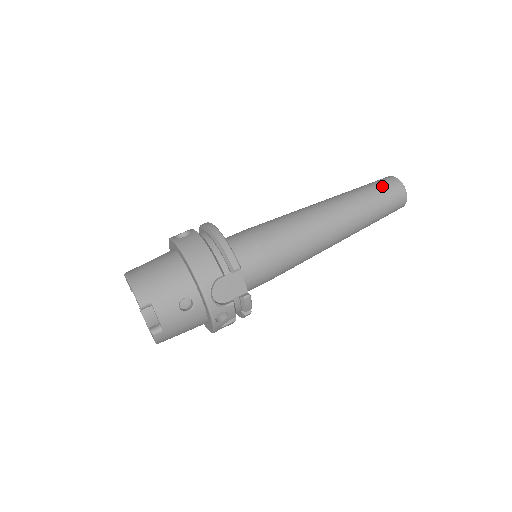
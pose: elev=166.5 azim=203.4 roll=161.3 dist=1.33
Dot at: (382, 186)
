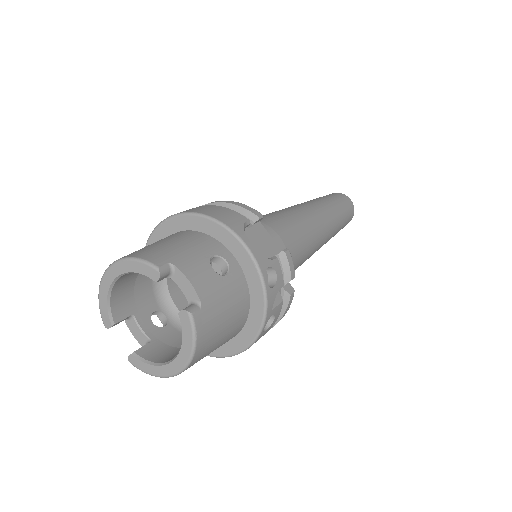
Dot at: (328, 195)
